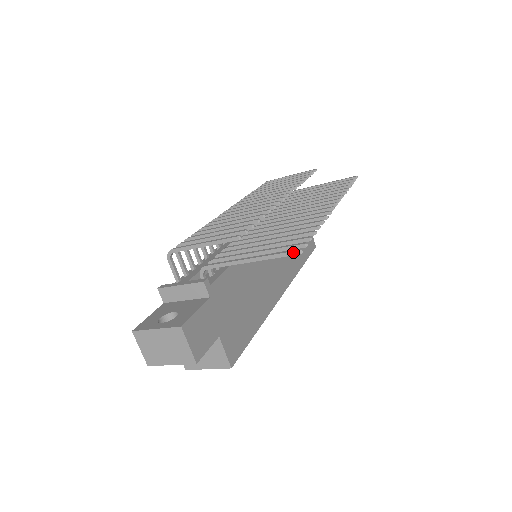
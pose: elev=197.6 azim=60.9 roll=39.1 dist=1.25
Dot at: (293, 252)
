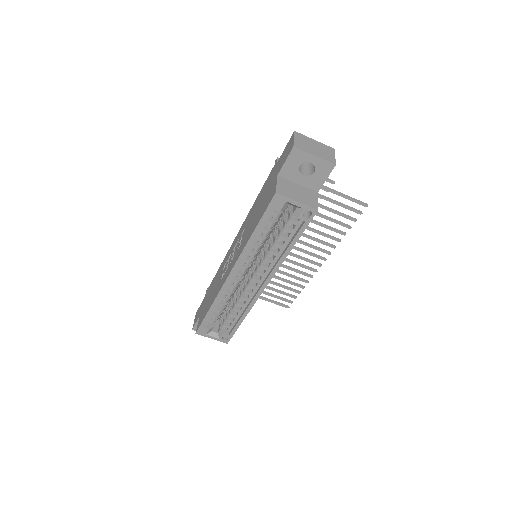
Dot at: (364, 203)
